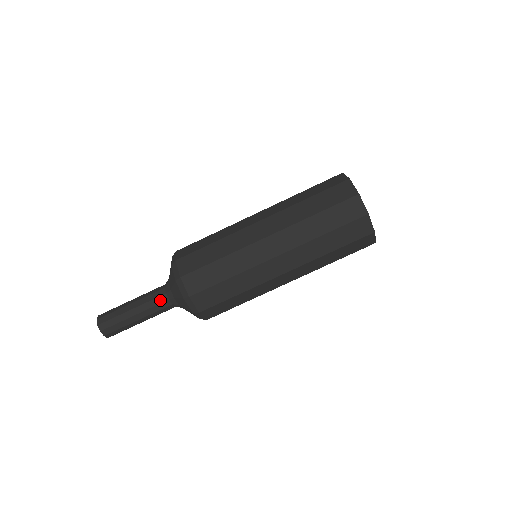
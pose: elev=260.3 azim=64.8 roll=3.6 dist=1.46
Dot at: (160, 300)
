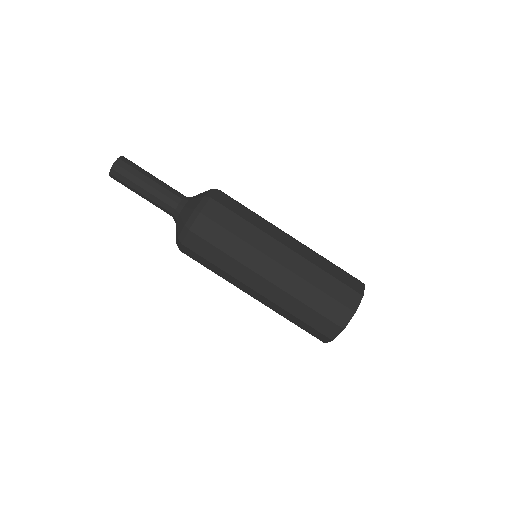
Dot at: (167, 207)
